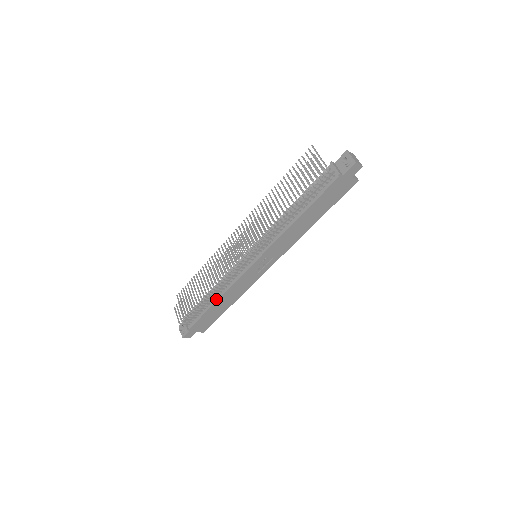
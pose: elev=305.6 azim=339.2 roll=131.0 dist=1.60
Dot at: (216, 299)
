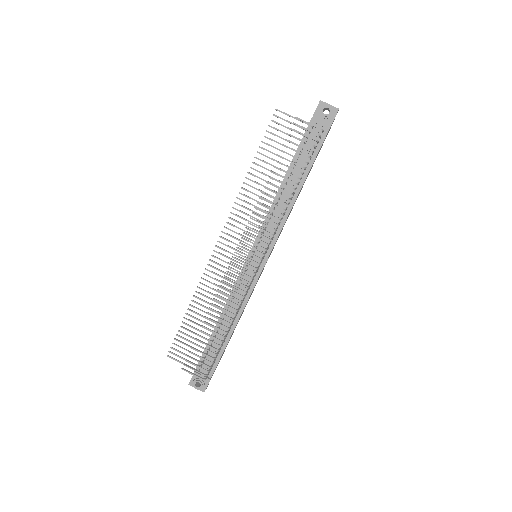
Dot at: (233, 326)
